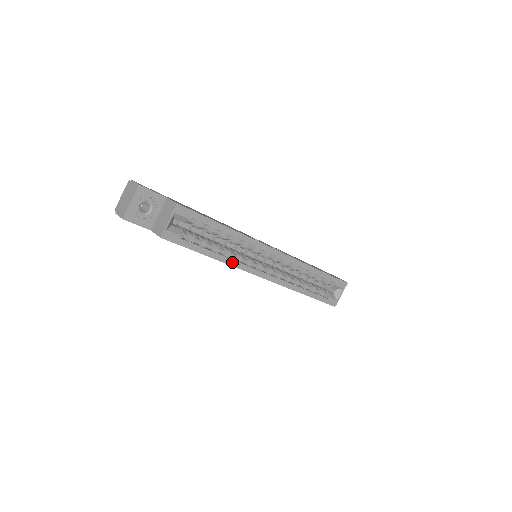
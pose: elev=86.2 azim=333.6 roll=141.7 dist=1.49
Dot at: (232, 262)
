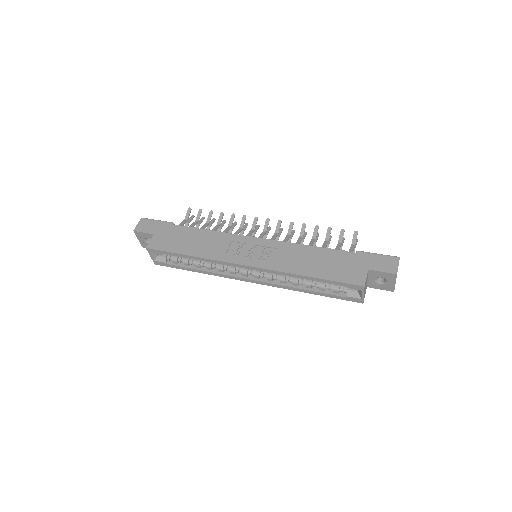
Dot at: (214, 274)
